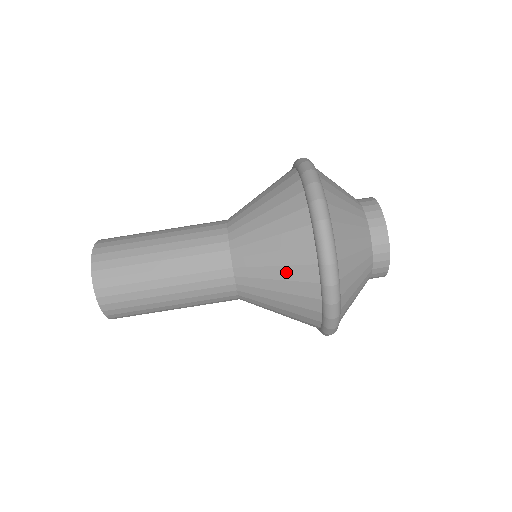
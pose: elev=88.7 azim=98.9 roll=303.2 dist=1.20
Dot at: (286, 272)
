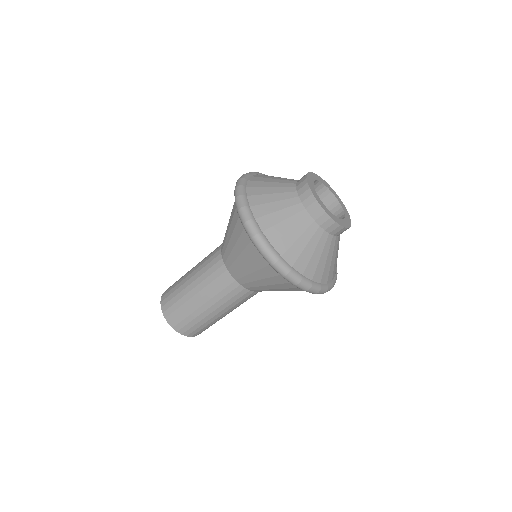
Dot at: (284, 290)
